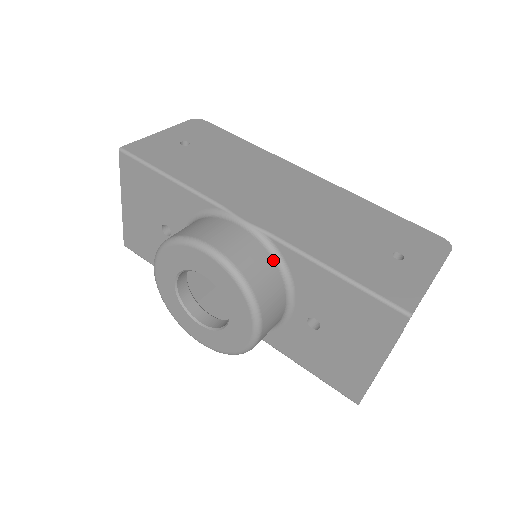
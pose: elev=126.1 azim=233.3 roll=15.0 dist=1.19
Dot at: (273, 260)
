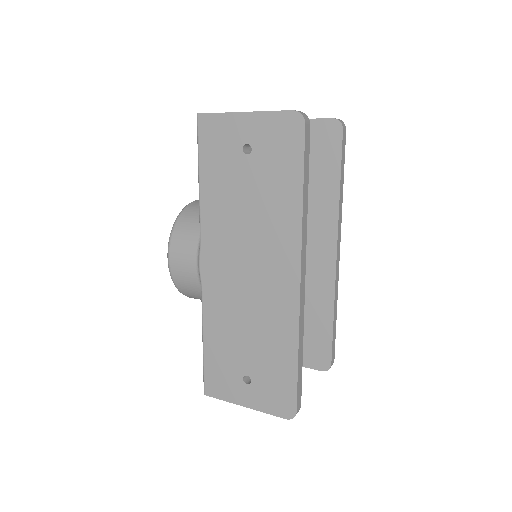
Dot at: occluded
